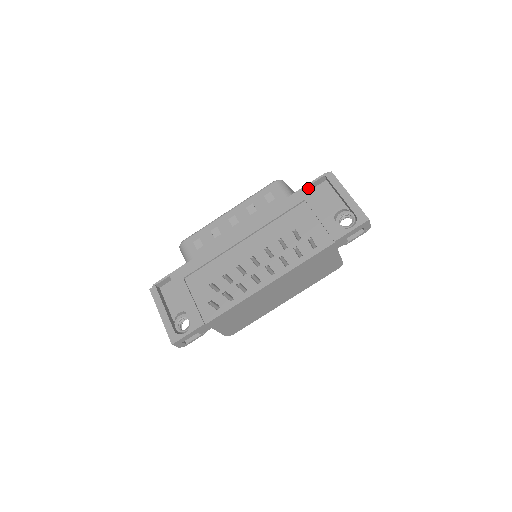
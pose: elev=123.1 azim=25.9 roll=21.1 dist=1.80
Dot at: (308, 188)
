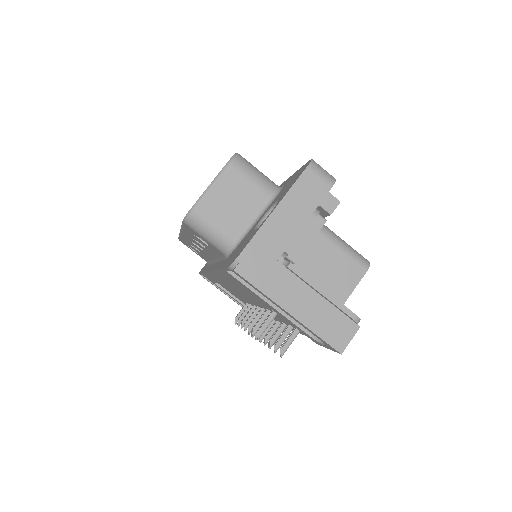
Dot at: (228, 274)
